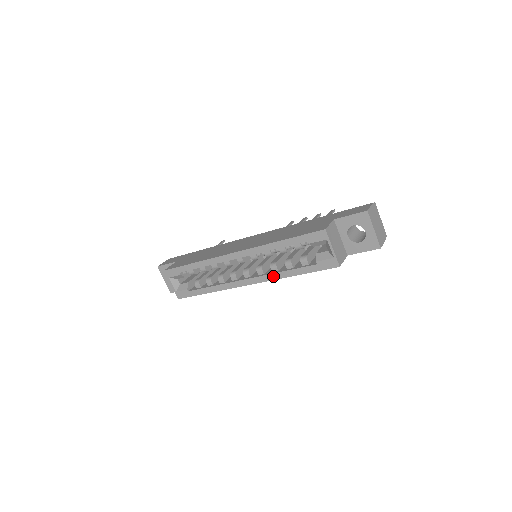
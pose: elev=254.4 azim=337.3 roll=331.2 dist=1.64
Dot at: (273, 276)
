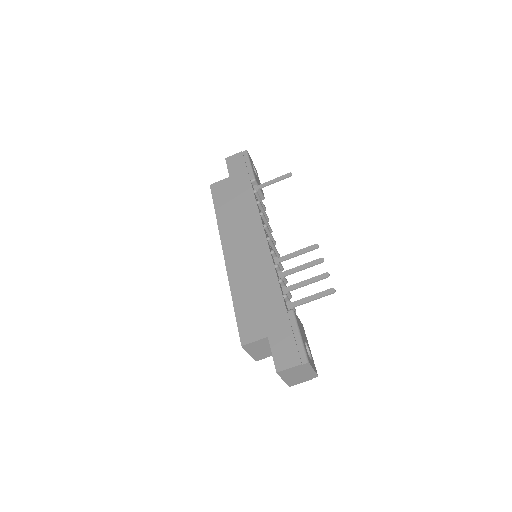
Dot at: occluded
